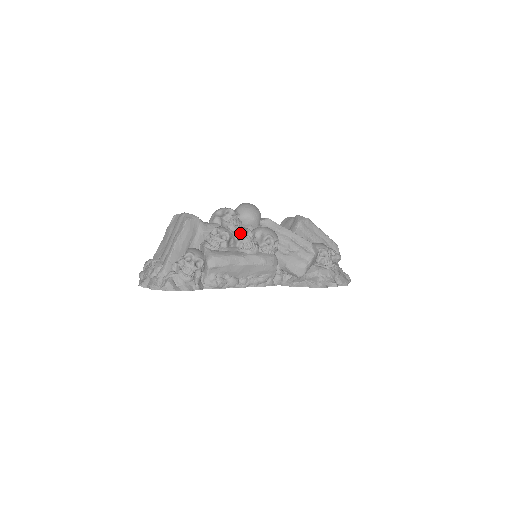
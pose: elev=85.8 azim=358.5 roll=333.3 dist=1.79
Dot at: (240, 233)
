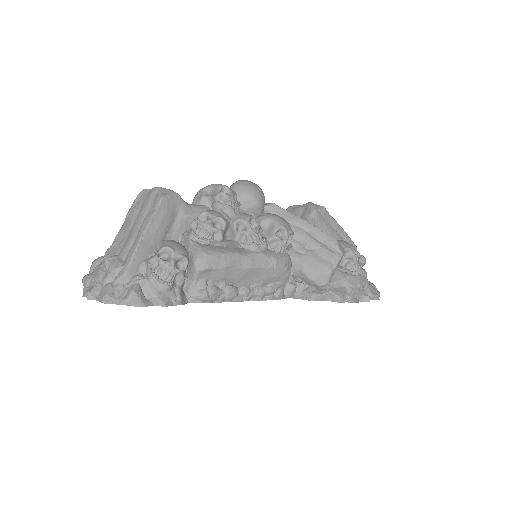
Dot at: (241, 220)
